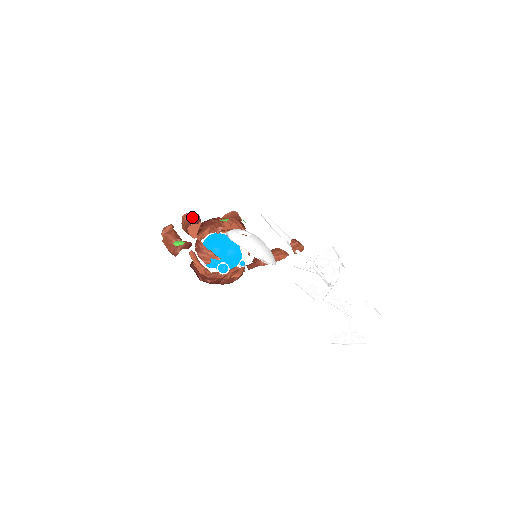
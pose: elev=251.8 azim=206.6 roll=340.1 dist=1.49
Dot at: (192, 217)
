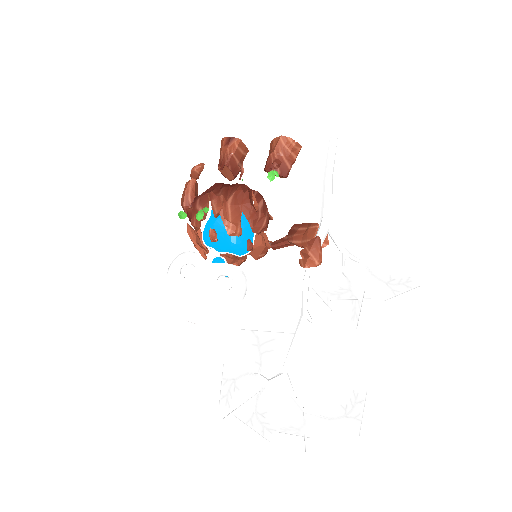
Dot at: (225, 149)
